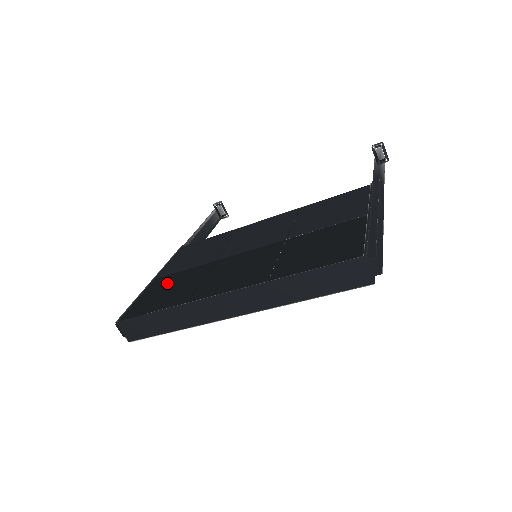
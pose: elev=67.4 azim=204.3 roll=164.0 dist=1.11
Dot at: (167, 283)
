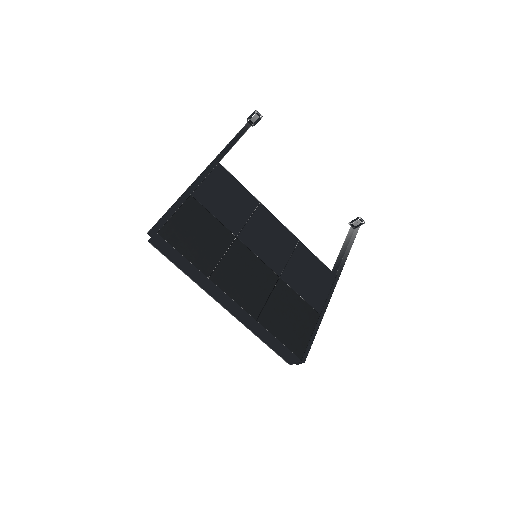
Dot at: (200, 220)
